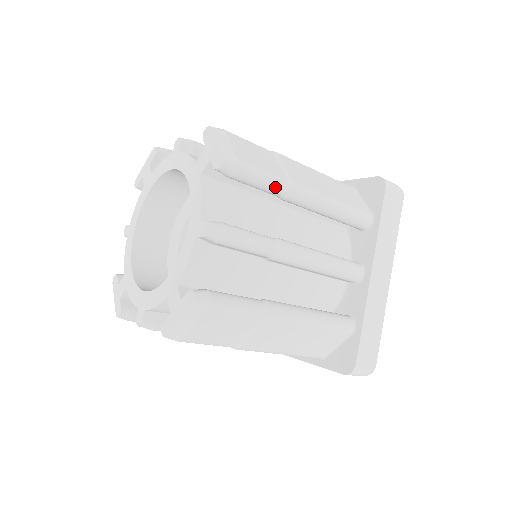
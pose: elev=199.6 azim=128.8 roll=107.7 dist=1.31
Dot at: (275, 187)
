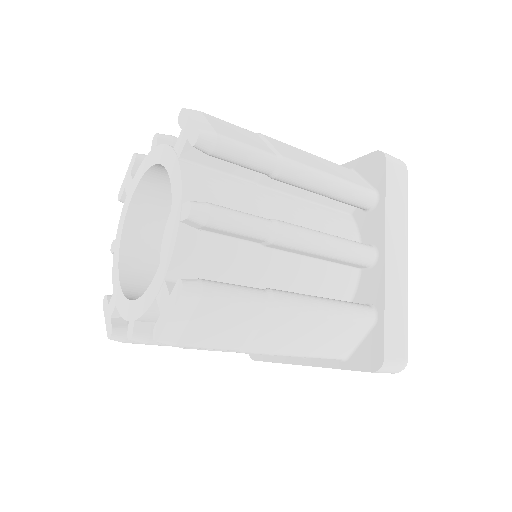
Dot at: (262, 162)
